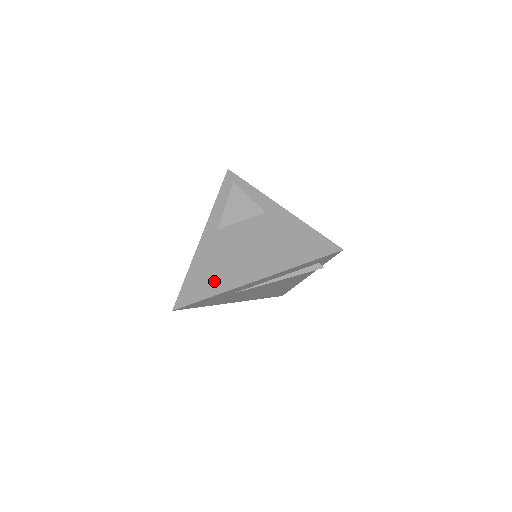
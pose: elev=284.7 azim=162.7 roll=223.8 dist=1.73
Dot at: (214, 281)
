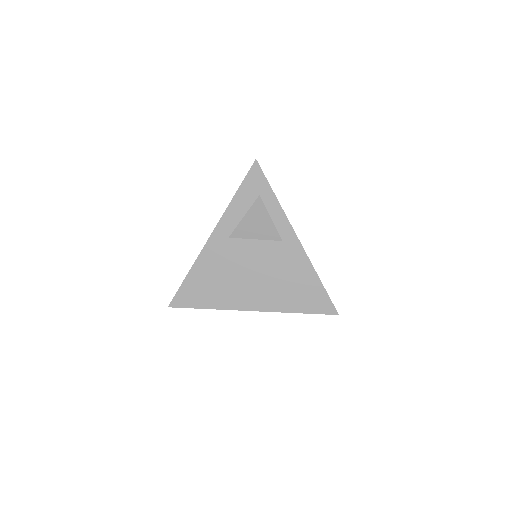
Dot at: (214, 295)
